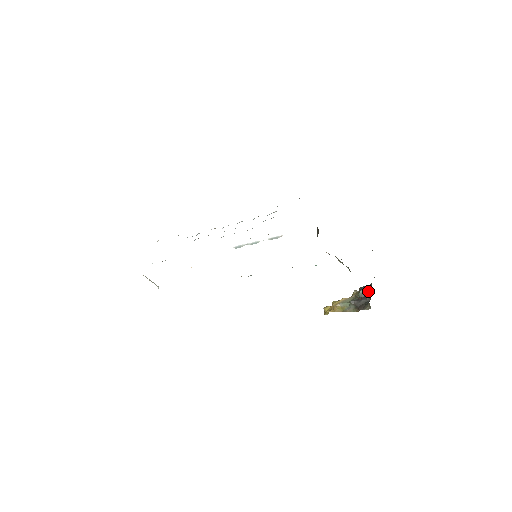
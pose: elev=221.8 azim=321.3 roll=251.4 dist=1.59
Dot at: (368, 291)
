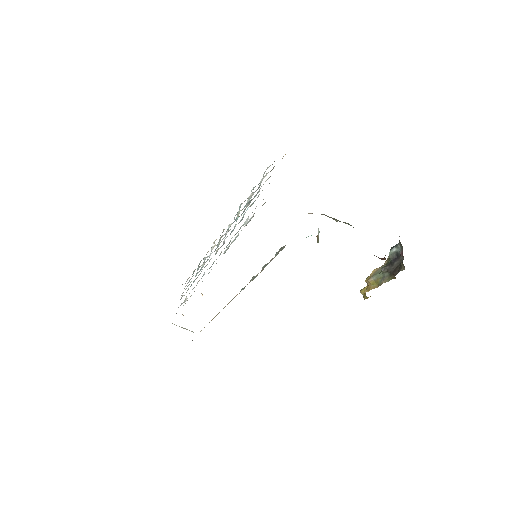
Dot at: (398, 248)
